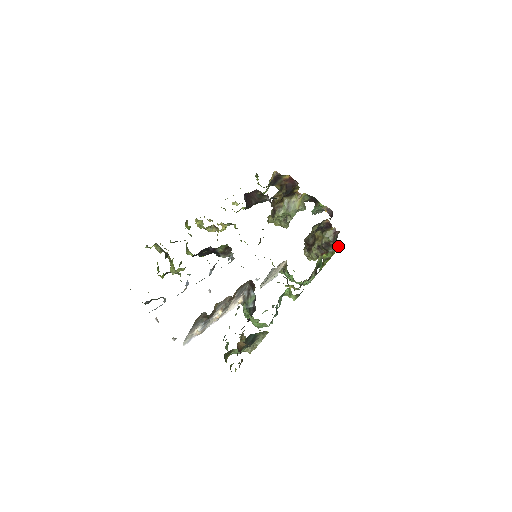
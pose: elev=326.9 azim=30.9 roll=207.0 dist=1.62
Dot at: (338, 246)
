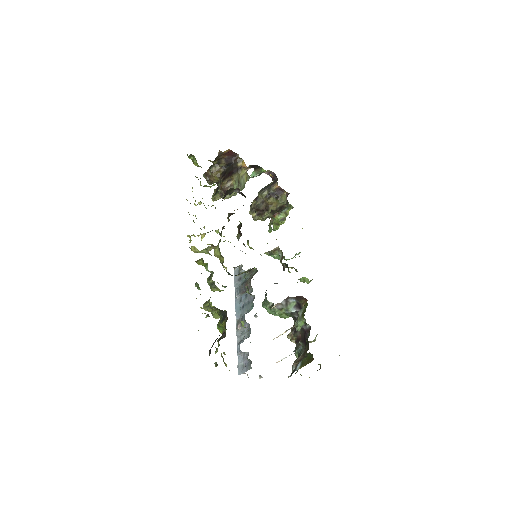
Dot at: (291, 206)
